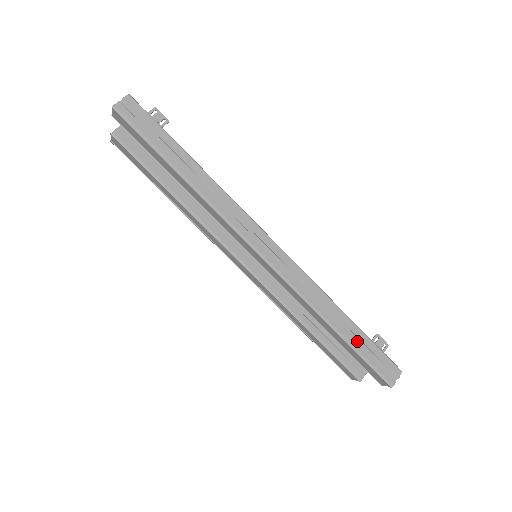
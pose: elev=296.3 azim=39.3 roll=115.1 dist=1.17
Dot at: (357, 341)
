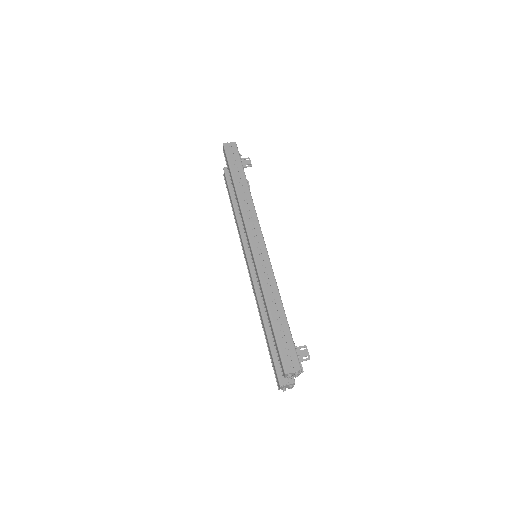
Dot at: (279, 326)
